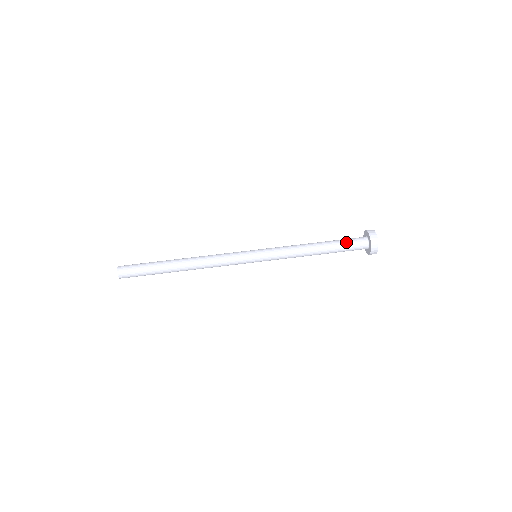
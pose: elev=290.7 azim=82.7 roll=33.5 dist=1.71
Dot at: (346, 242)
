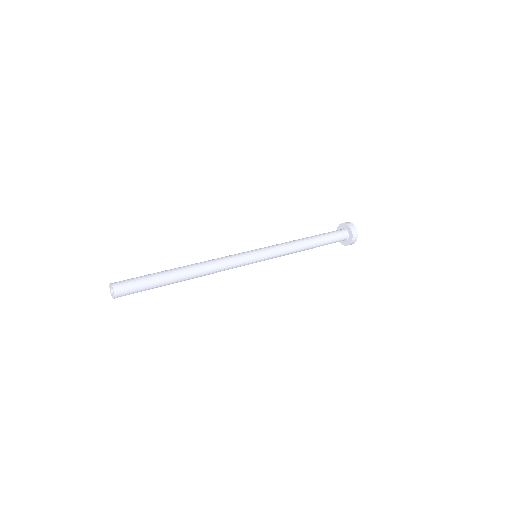
Dot at: (331, 234)
